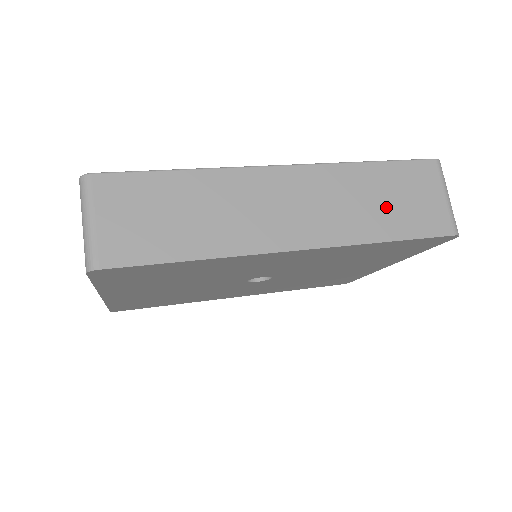
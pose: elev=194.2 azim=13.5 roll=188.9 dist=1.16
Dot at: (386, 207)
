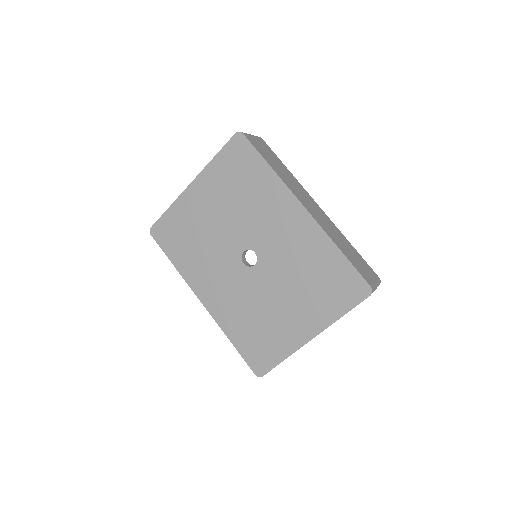
Dot at: (348, 250)
